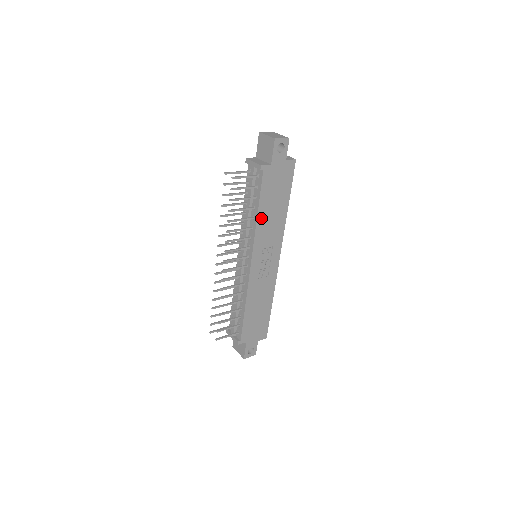
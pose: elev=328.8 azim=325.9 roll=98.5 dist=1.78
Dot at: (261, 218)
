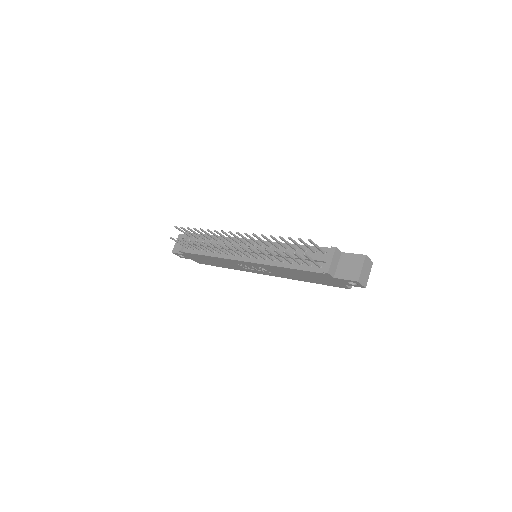
Dot at: (285, 269)
